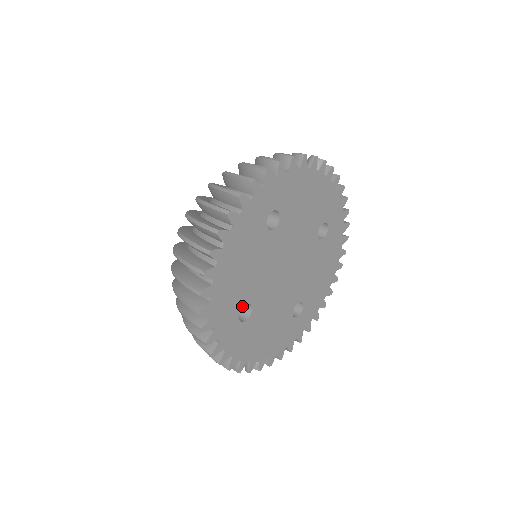
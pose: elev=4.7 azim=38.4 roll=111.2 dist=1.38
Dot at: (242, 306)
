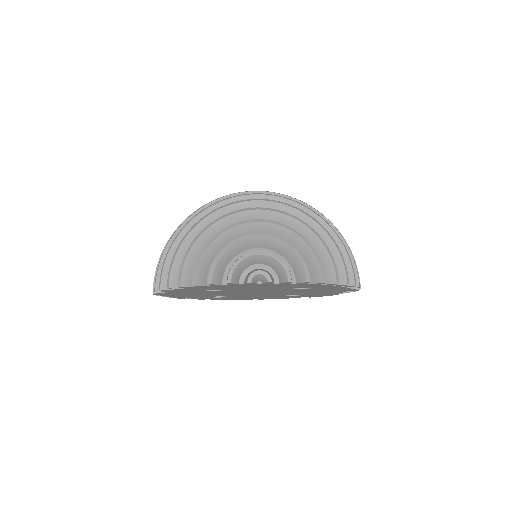
Dot at: (213, 296)
